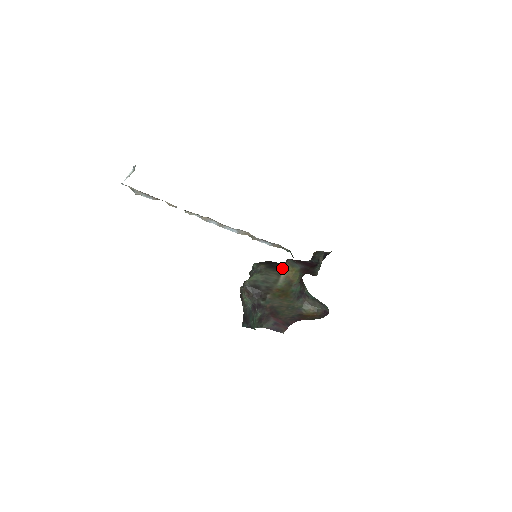
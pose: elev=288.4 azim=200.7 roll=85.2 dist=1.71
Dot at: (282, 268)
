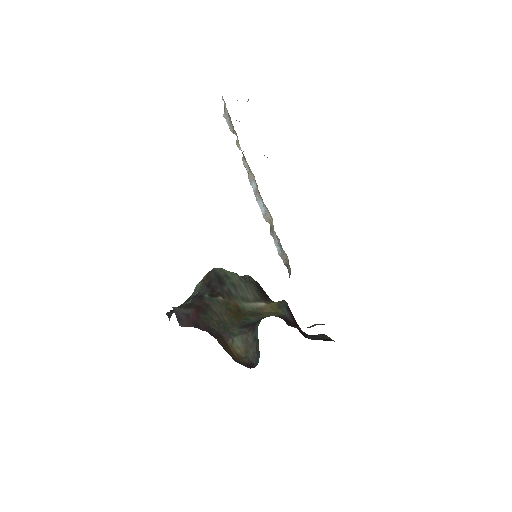
Dot at: (268, 301)
